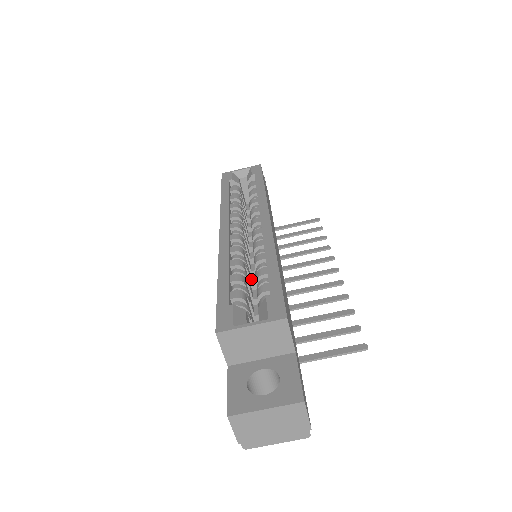
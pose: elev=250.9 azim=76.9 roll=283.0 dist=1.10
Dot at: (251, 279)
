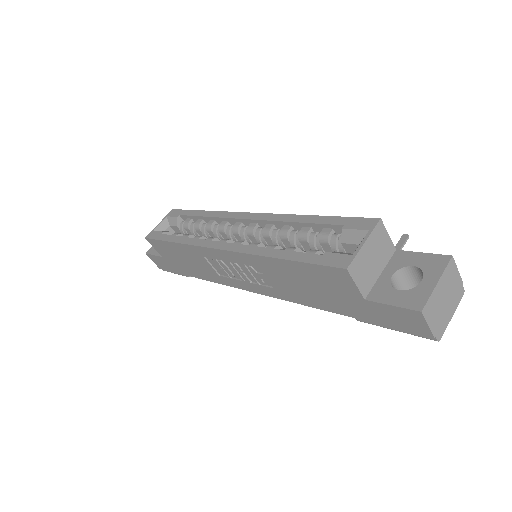
Dot at: occluded
